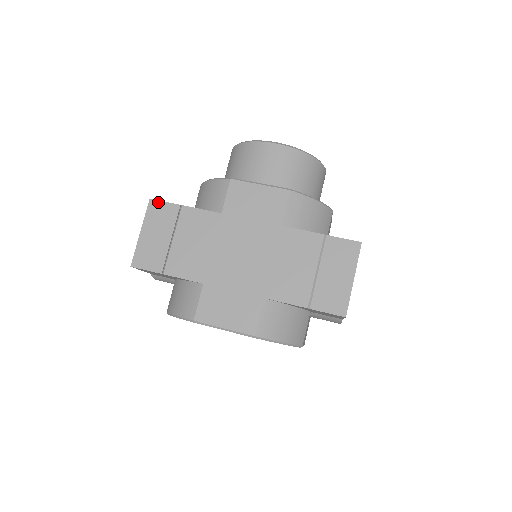
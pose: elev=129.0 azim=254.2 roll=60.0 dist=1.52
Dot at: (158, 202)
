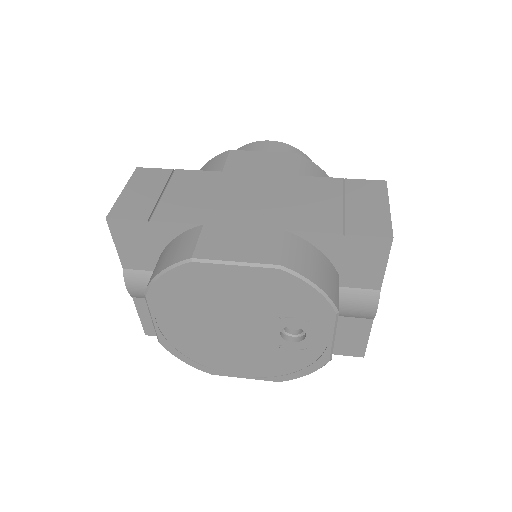
Dot at: (147, 169)
